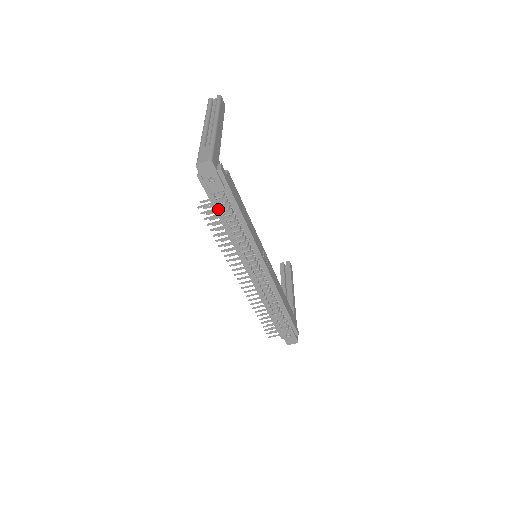
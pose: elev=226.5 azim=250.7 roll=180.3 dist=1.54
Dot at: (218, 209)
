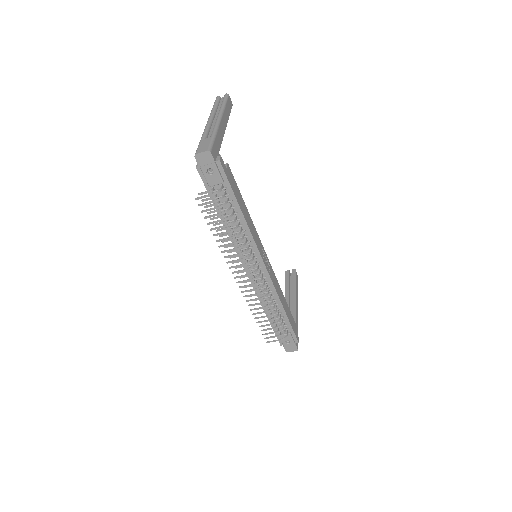
Dot at: (215, 201)
